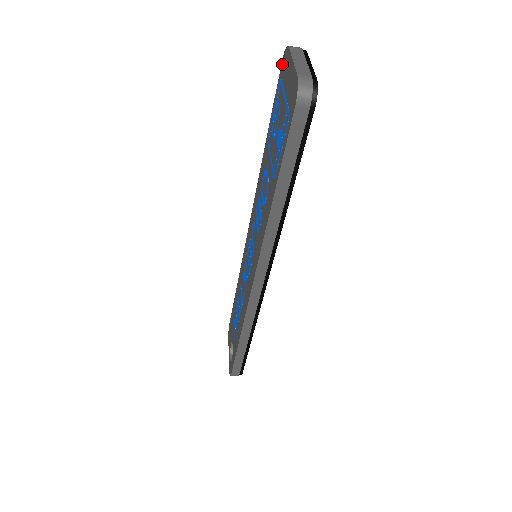
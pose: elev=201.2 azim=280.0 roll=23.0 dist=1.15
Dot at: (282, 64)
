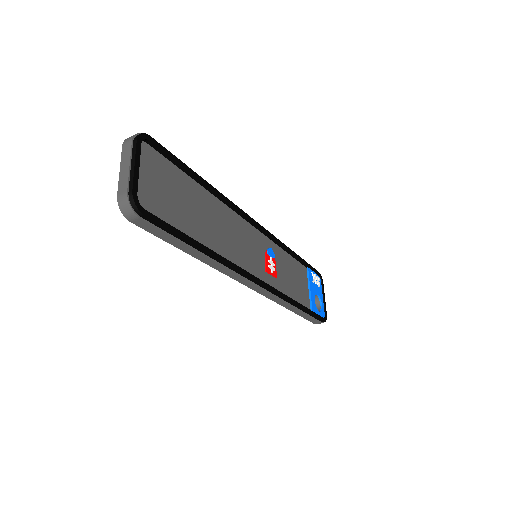
Dot at: occluded
